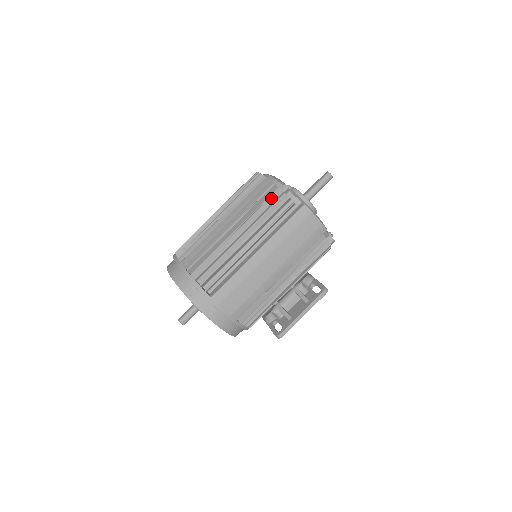
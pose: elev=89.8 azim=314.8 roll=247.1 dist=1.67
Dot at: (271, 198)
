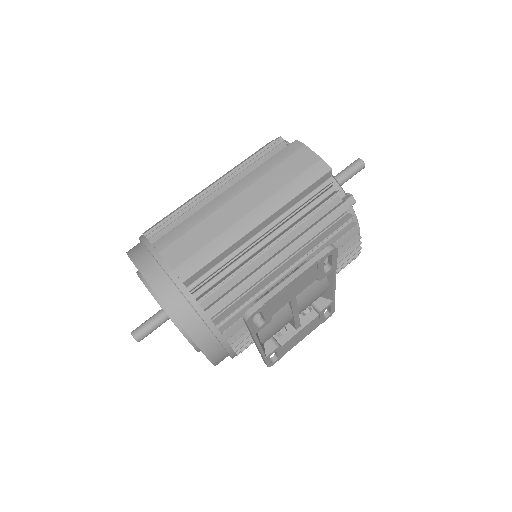
Dot at: (259, 149)
